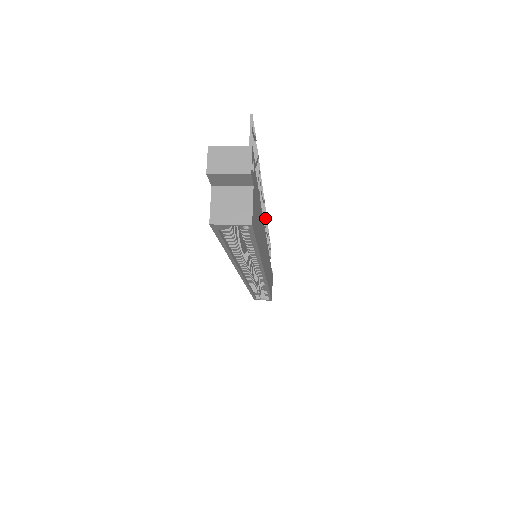
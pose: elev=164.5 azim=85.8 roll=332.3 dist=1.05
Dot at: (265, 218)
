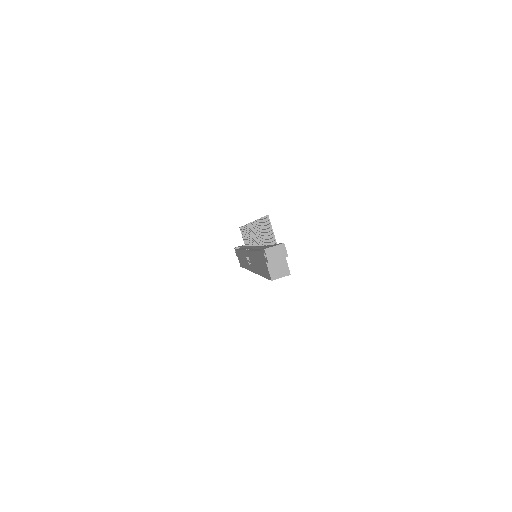
Dot at: (251, 229)
